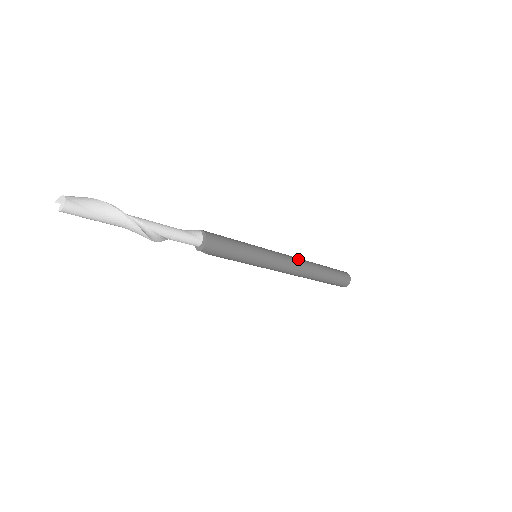
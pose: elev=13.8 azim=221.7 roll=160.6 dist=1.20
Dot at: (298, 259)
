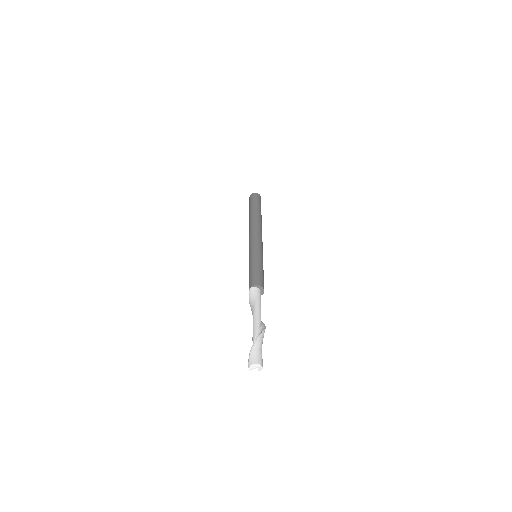
Dot at: (256, 227)
